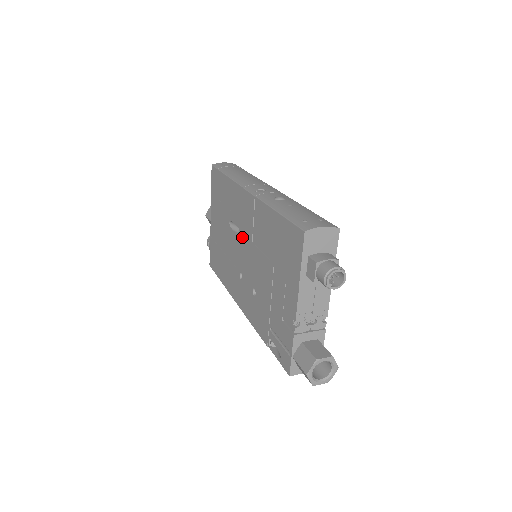
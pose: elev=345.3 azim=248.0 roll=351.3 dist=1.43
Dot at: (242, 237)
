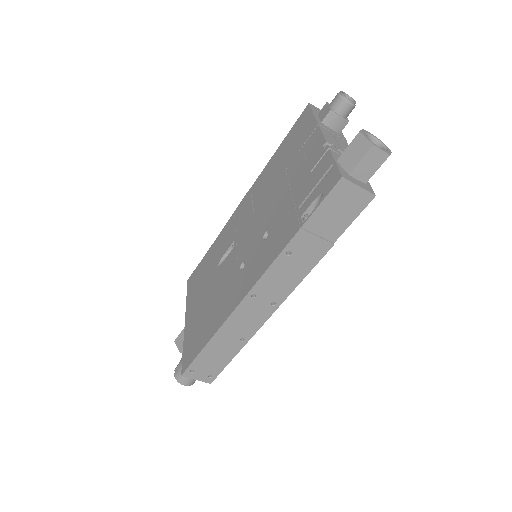
Dot at: (239, 236)
